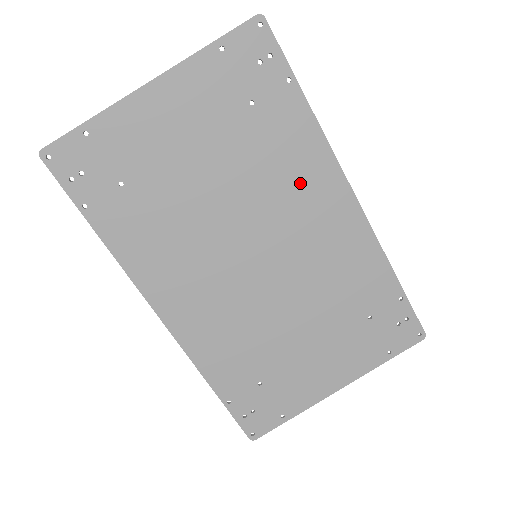
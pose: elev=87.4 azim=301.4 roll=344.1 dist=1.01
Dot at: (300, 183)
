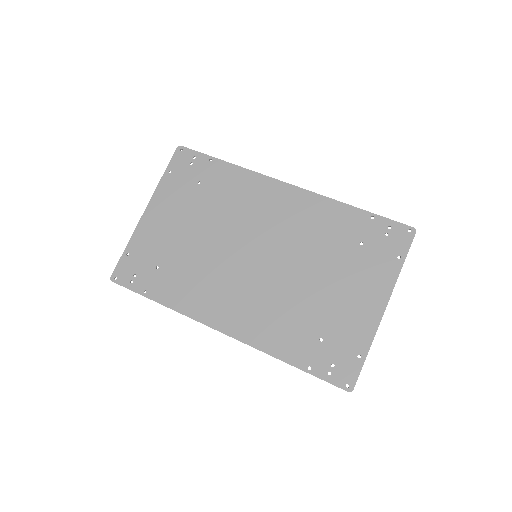
Dot at: (252, 200)
